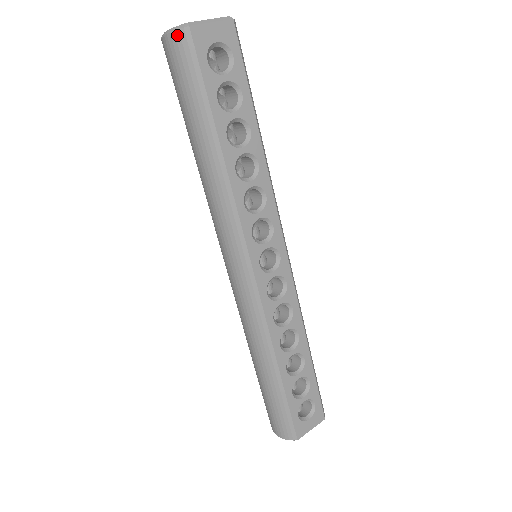
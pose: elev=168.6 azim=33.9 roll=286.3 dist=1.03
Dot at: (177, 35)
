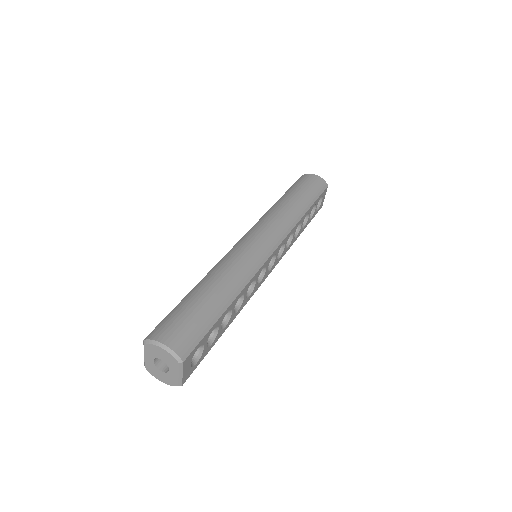
Dot at: occluded
